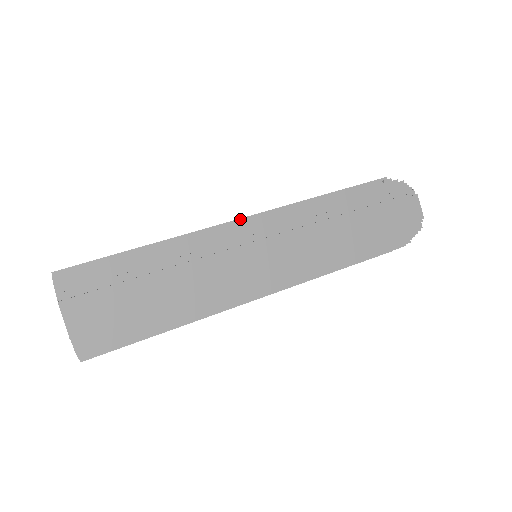
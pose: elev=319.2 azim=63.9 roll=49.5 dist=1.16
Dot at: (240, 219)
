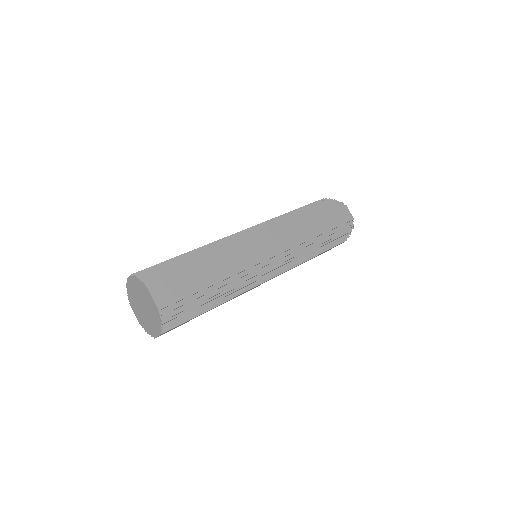
Dot at: occluded
